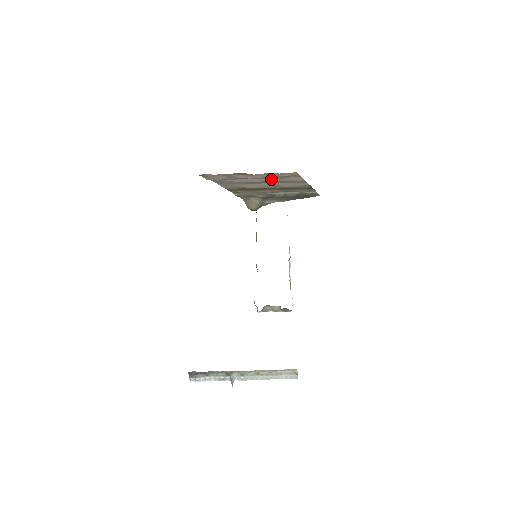
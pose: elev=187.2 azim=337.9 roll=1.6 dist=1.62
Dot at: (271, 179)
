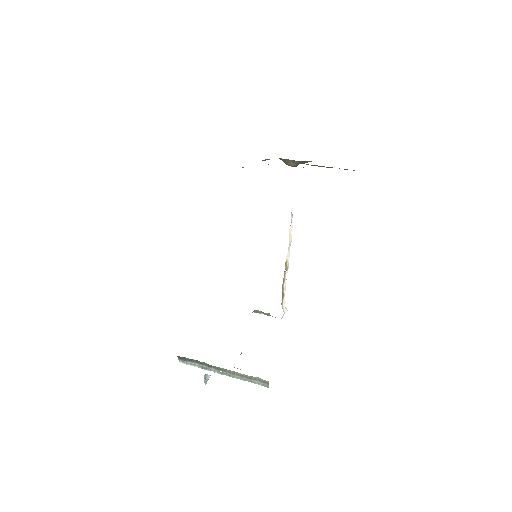
Dot at: occluded
